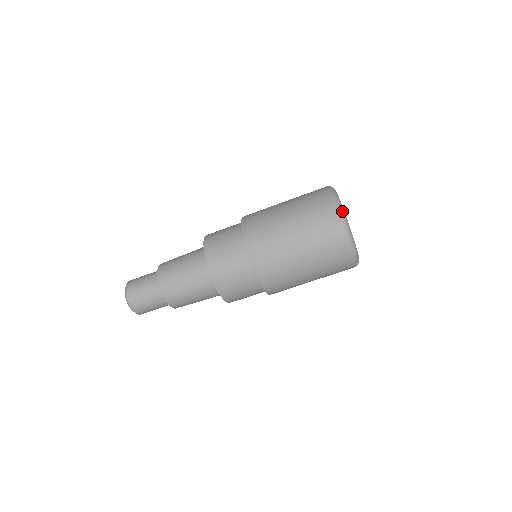
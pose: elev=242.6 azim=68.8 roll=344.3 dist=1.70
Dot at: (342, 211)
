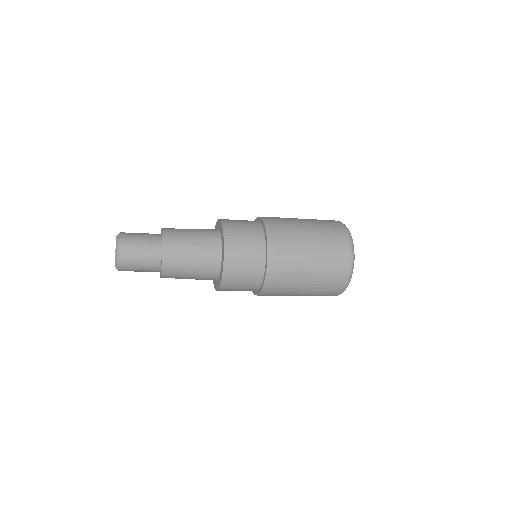
Dot at: occluded
